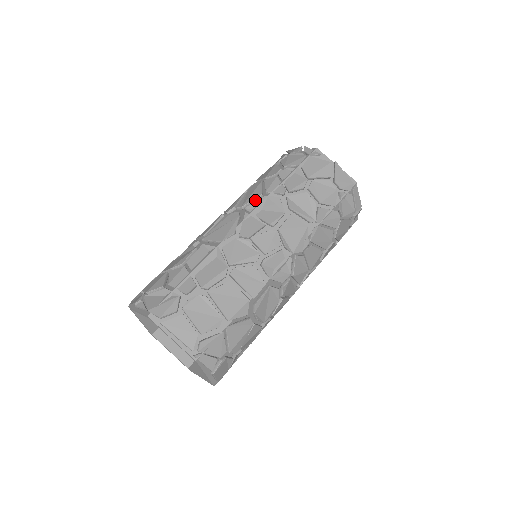
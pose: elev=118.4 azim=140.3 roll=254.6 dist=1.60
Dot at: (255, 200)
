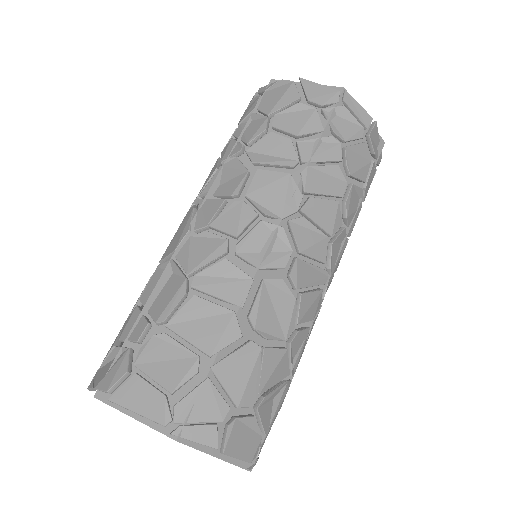
Dot at: occluded
